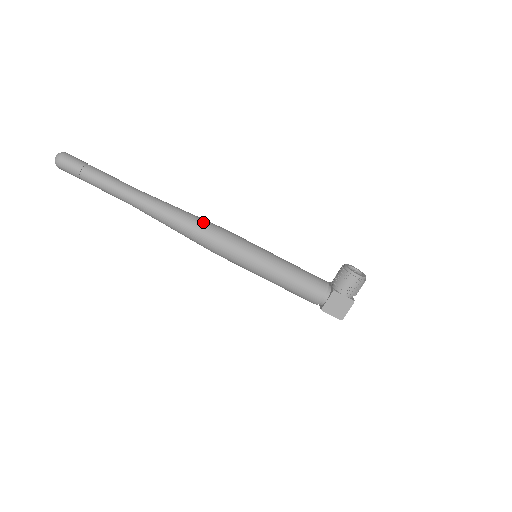
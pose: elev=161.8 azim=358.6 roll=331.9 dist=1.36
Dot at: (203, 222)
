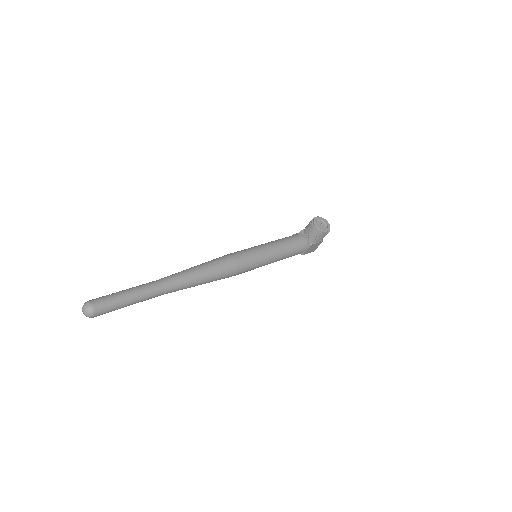
Dot at: (220, 269)
